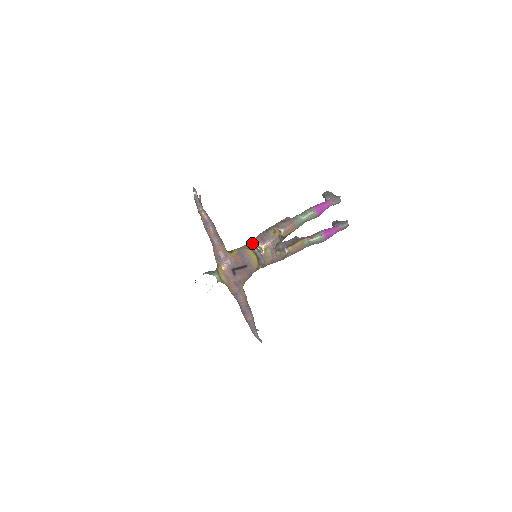
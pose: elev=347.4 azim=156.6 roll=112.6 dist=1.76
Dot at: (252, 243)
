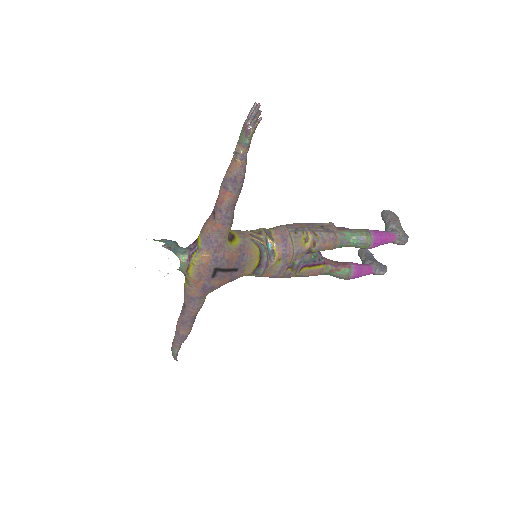
Dot at: (266, 238)
